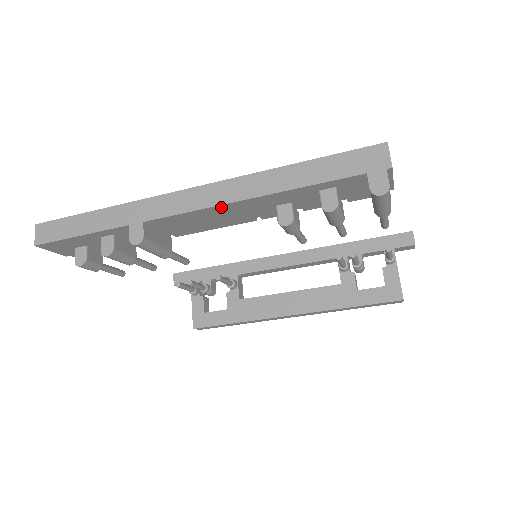
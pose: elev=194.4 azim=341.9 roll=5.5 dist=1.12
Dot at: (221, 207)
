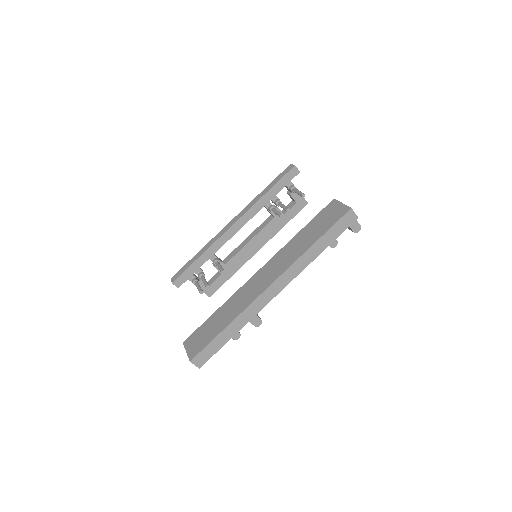
Dot at: (289, 281)
